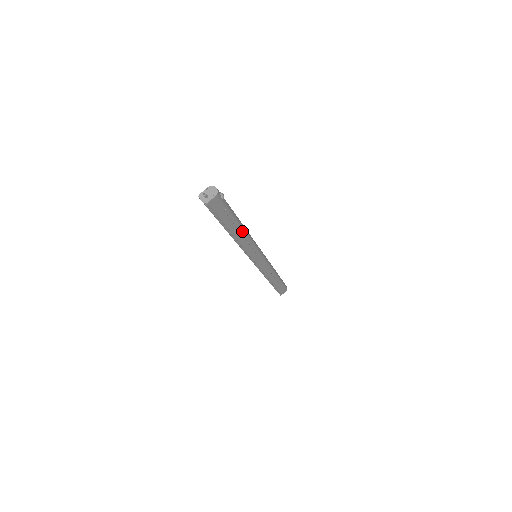
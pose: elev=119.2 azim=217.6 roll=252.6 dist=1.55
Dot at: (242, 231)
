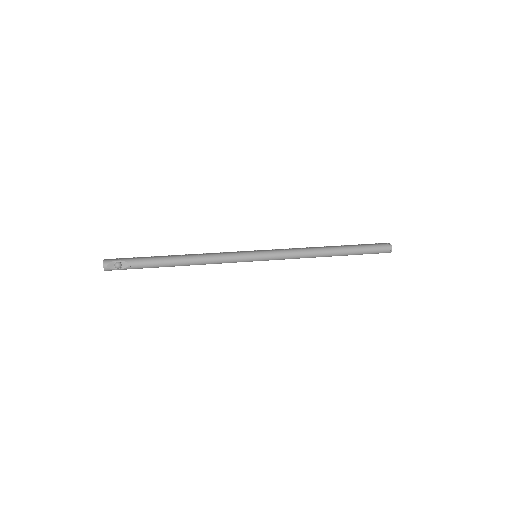
Dot at: (183, 265)
